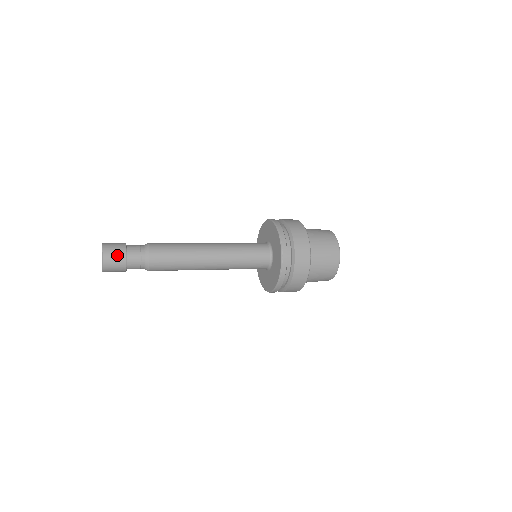
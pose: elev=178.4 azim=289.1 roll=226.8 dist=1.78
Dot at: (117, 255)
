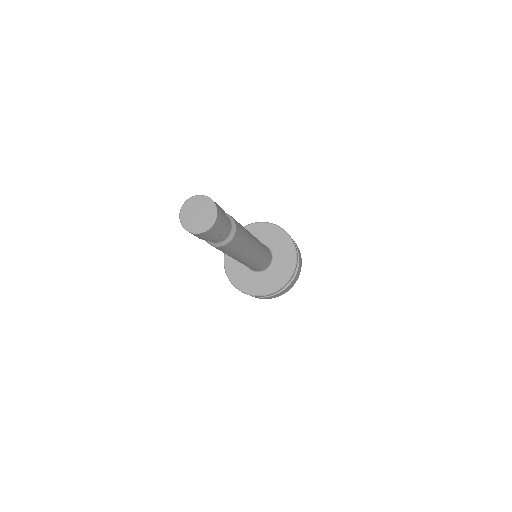
Dot at: (219, 206)
